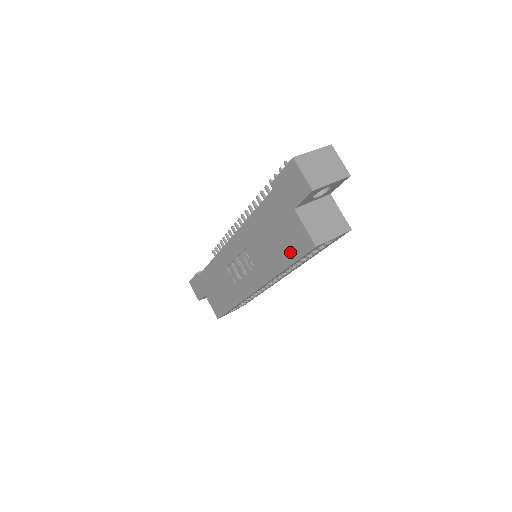
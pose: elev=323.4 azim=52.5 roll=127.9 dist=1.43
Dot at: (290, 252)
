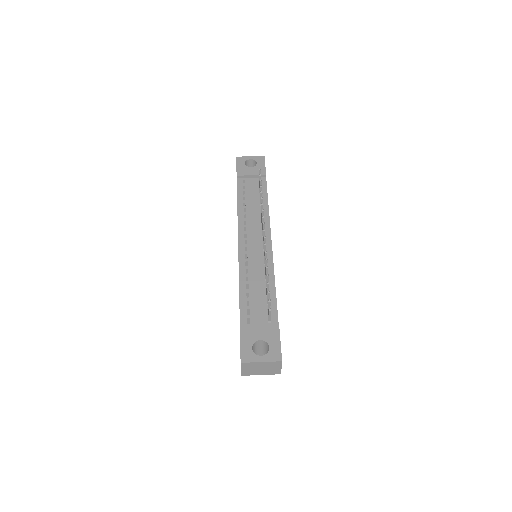
Dot at: occluded
